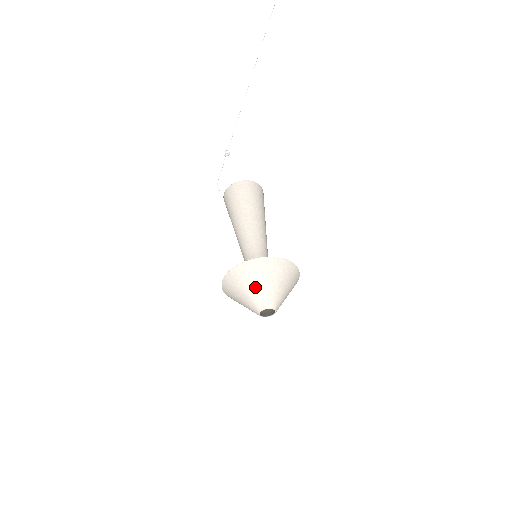
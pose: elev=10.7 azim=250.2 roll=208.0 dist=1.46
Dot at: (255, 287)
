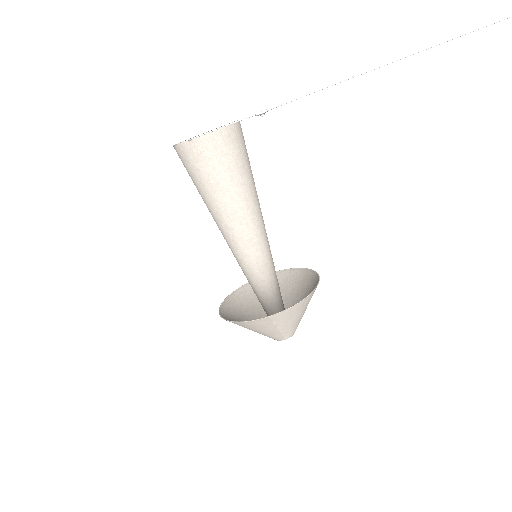
Dot at: (292, 324)
